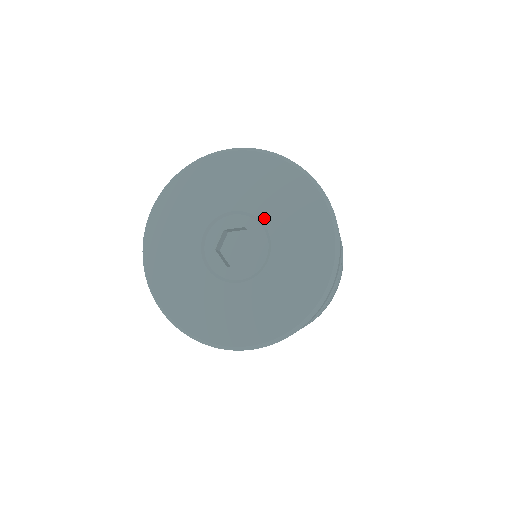
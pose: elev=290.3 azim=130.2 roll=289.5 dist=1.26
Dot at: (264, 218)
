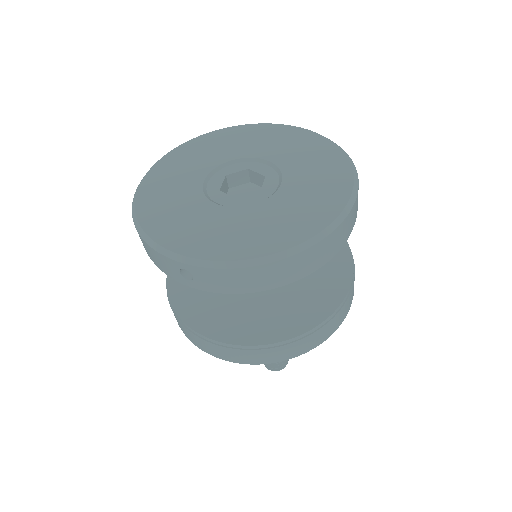
Dot at: (267, 157)
